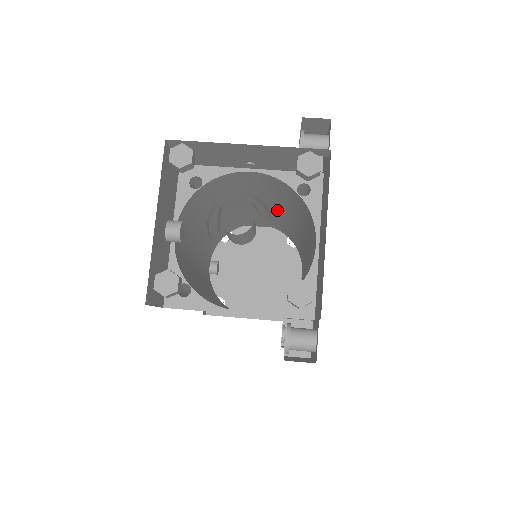
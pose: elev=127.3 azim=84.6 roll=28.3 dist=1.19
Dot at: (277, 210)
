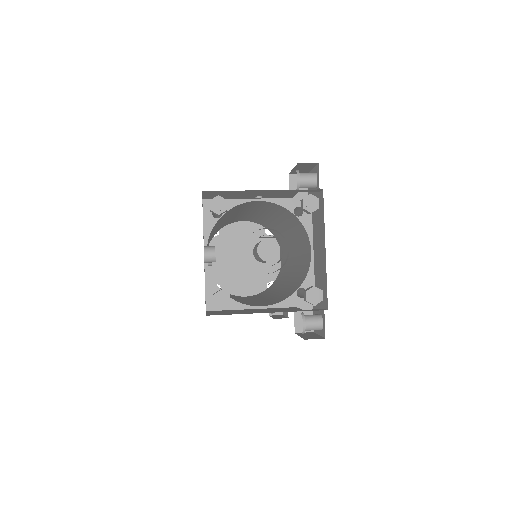
Dot at: (266, 216)
